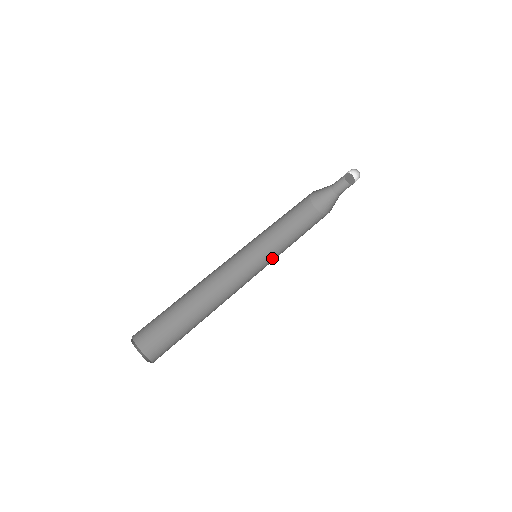
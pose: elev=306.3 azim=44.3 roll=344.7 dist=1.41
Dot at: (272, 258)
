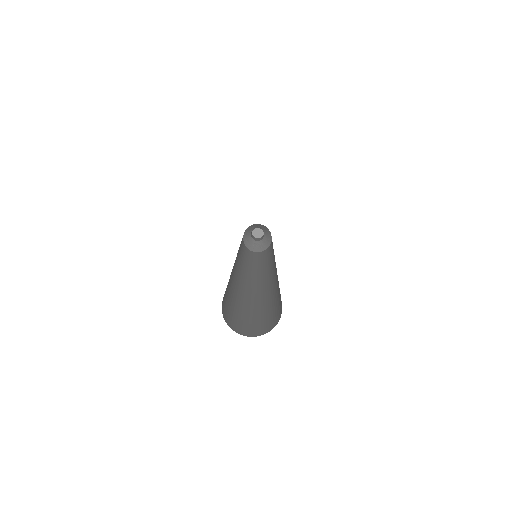
Dot at: (261, 268)
